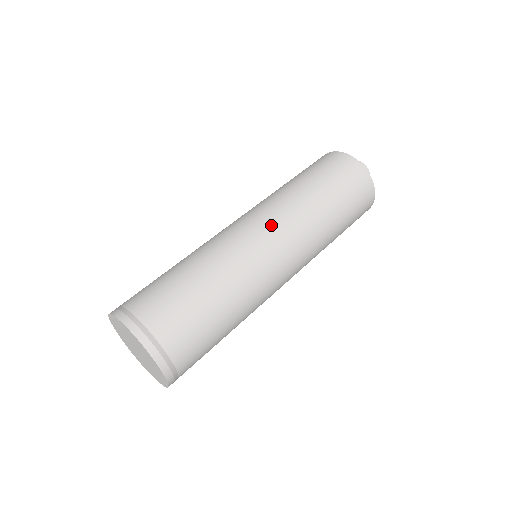
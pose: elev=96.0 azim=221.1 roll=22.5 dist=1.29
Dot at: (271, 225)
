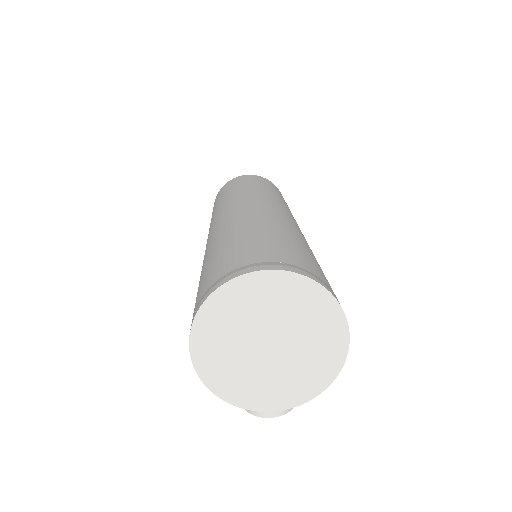
Dot at: (240, 202)
